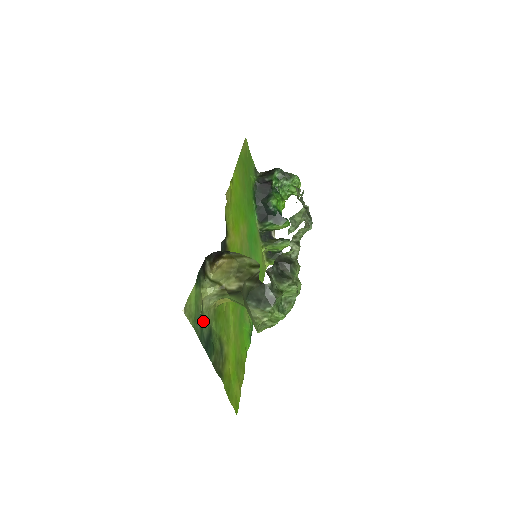
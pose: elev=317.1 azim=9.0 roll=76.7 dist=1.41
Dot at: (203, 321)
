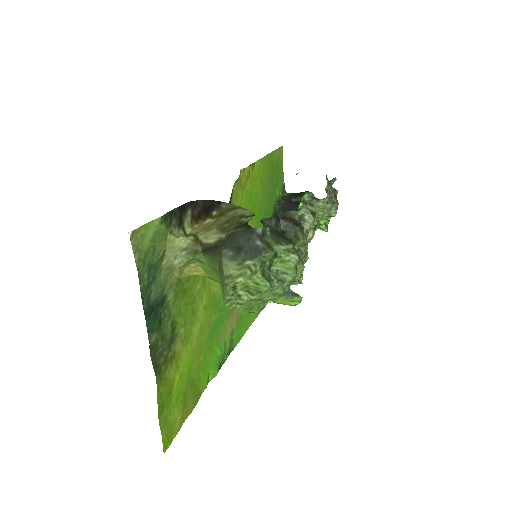
Dot at: (156, 276)
